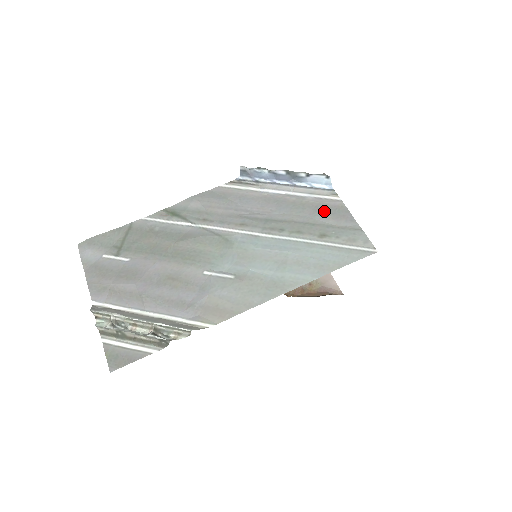
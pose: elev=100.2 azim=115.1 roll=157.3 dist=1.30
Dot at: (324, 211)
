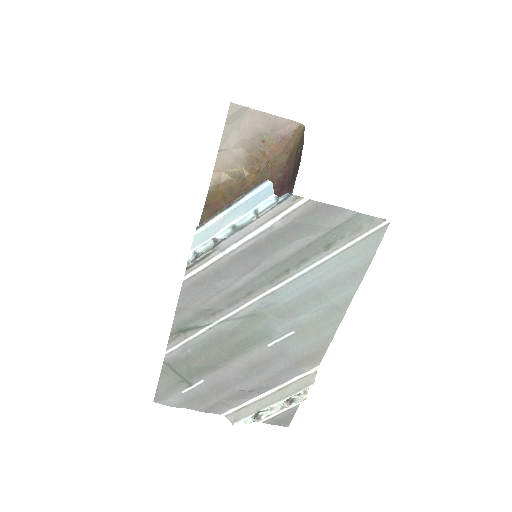
Dot at: (305, 225)
